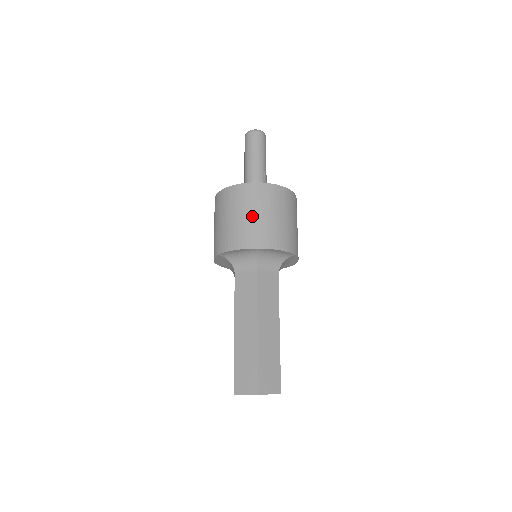
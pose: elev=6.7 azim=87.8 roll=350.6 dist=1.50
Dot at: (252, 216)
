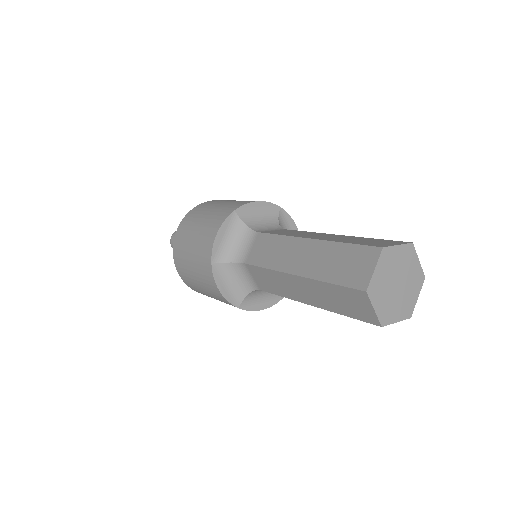
Dot at: occluded
